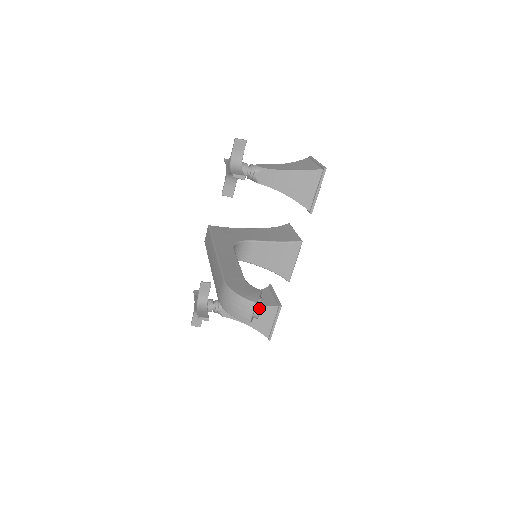
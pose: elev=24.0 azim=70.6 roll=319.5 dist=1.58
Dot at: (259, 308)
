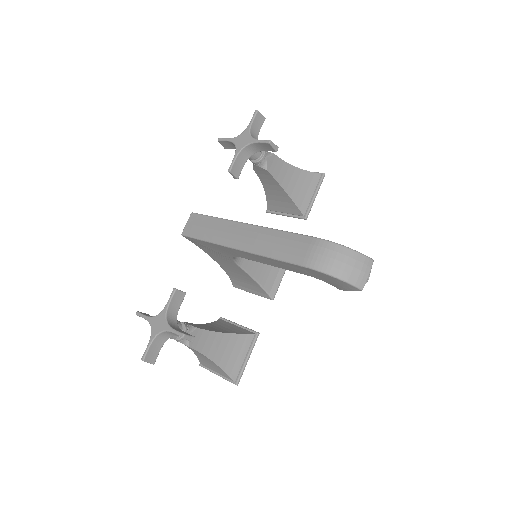
Dot at: occluded
